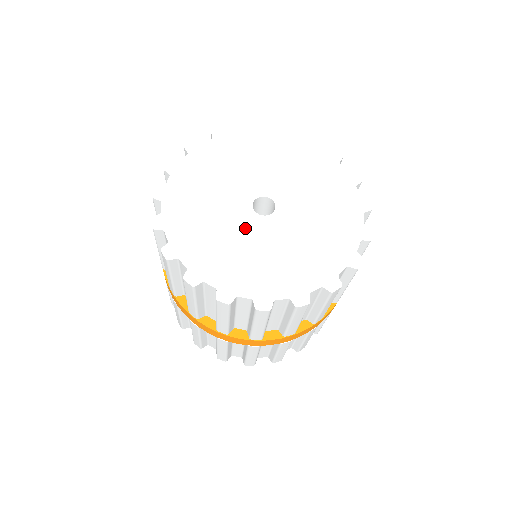
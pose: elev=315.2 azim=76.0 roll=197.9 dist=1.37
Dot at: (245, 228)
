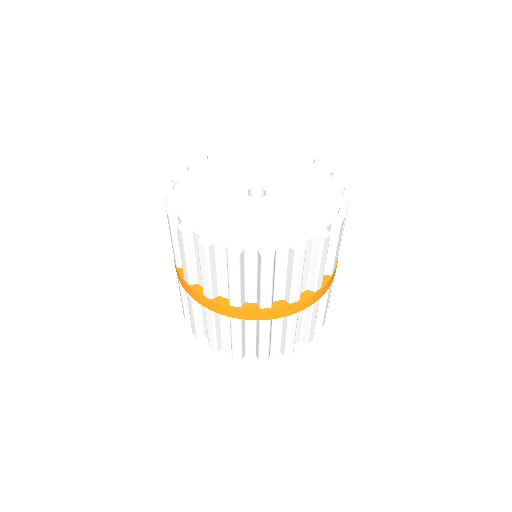
Dot at: (237, 204)
